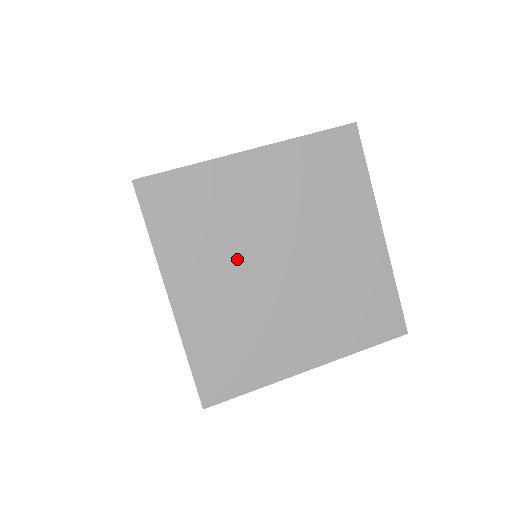
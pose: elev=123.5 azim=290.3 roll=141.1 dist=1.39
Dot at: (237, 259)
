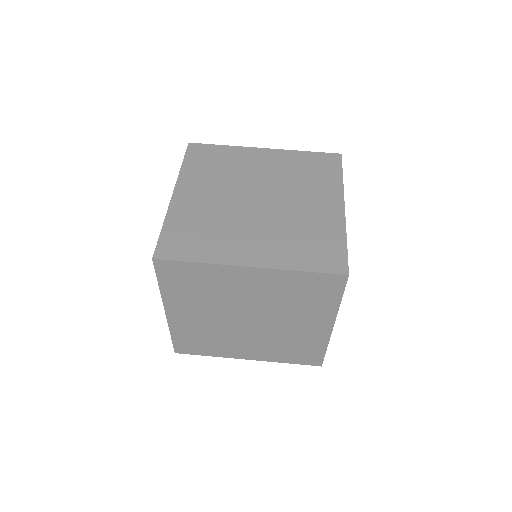
Dot at: (218, 310)
